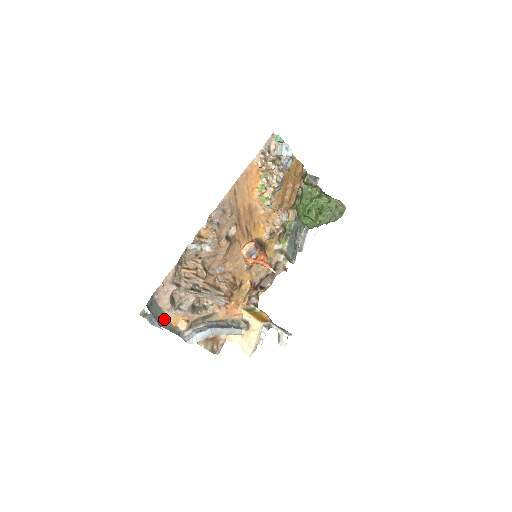
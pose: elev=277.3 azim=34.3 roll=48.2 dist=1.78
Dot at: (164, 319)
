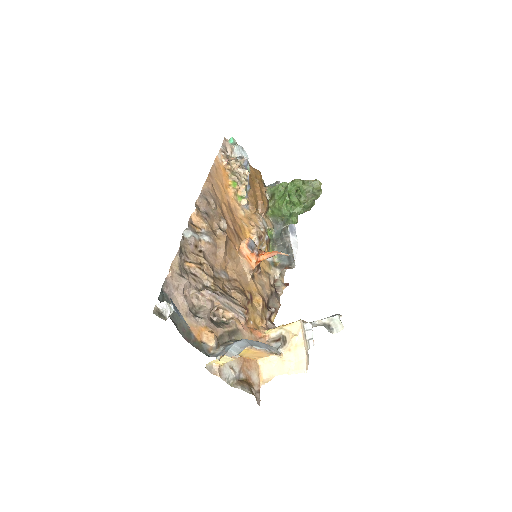
Dot at: (184, 328)
